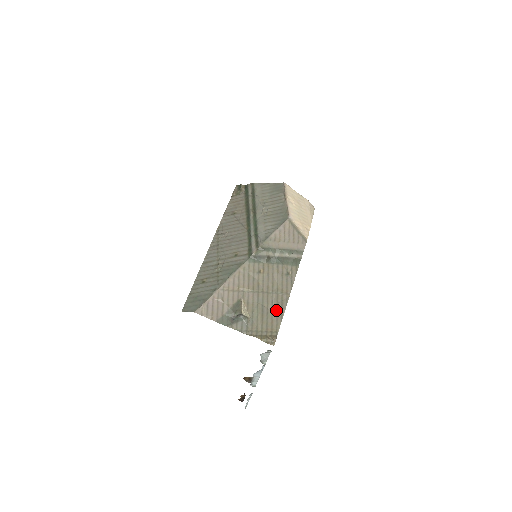
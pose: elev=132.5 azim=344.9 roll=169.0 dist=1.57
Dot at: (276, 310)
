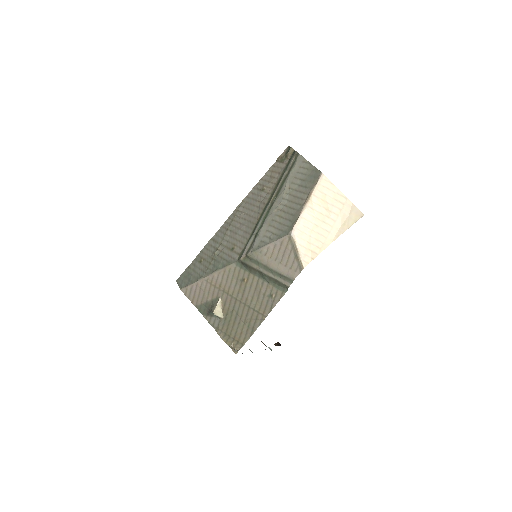
Dot at: (248, 325)
